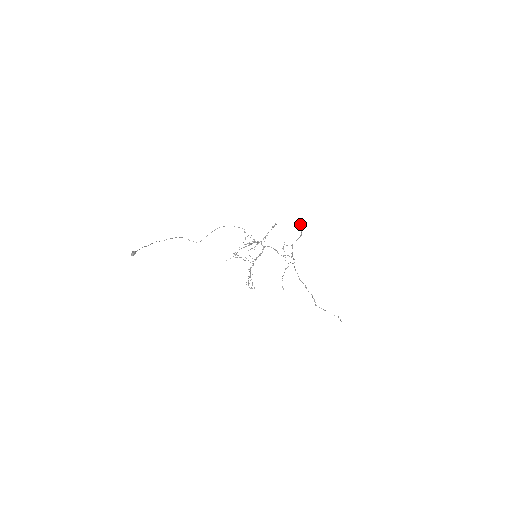
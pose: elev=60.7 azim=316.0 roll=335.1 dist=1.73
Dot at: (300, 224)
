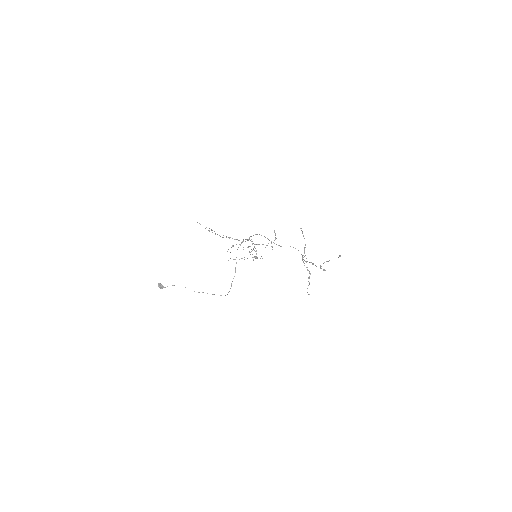
Dot at: (301, 228)
